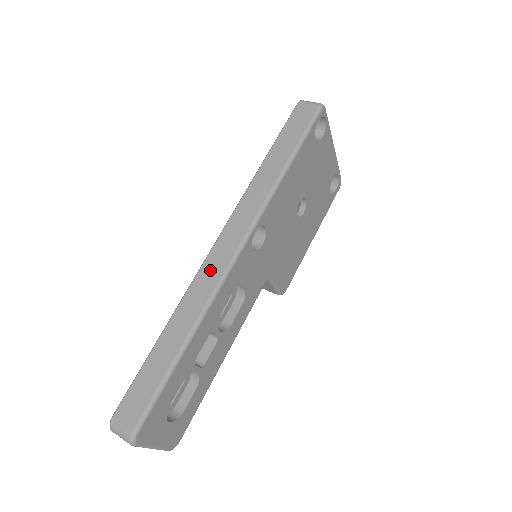
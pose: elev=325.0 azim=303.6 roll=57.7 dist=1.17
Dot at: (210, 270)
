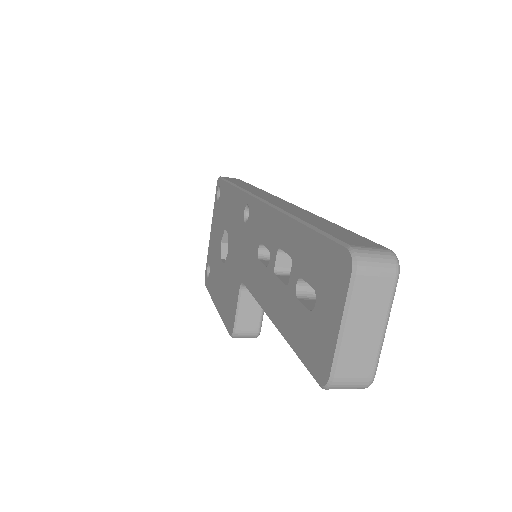
Dot at: (279, 202)
